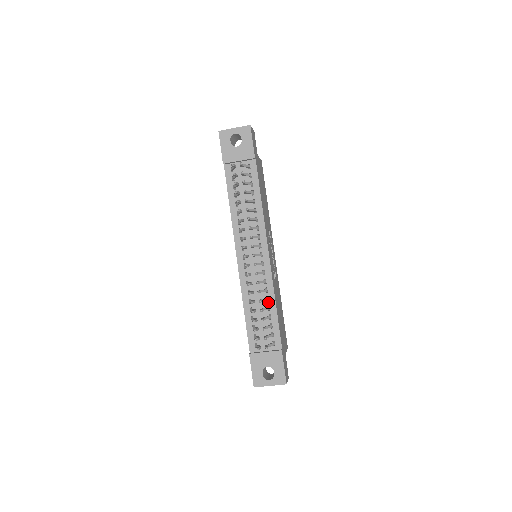
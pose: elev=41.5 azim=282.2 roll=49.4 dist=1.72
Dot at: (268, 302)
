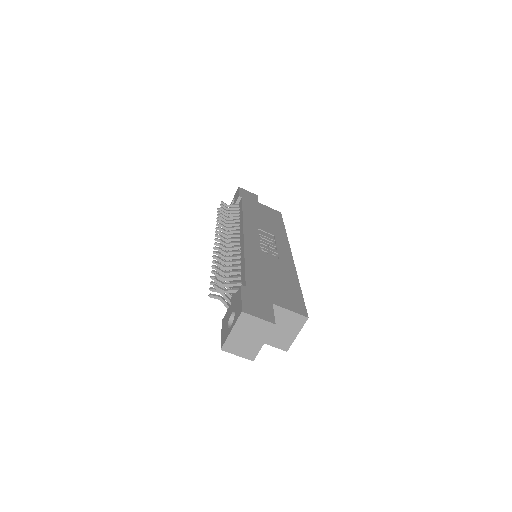
Dot at: (240, 264)
